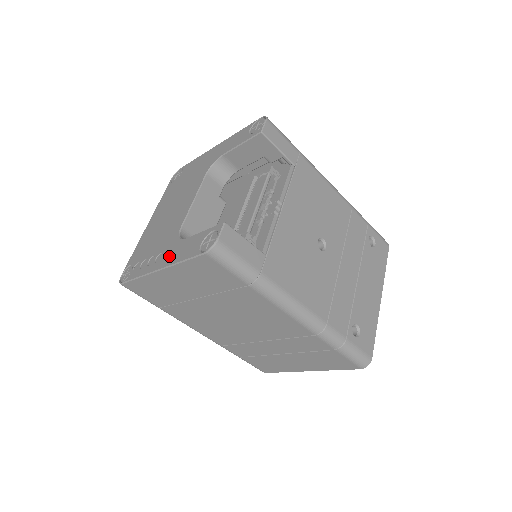
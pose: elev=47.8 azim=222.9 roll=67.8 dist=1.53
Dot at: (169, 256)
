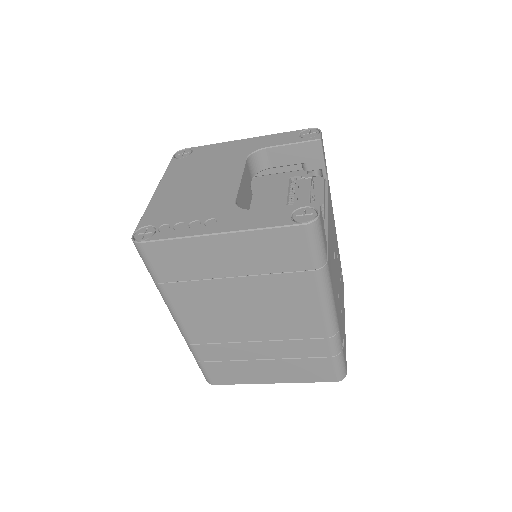
Dot at: (234, 222)
